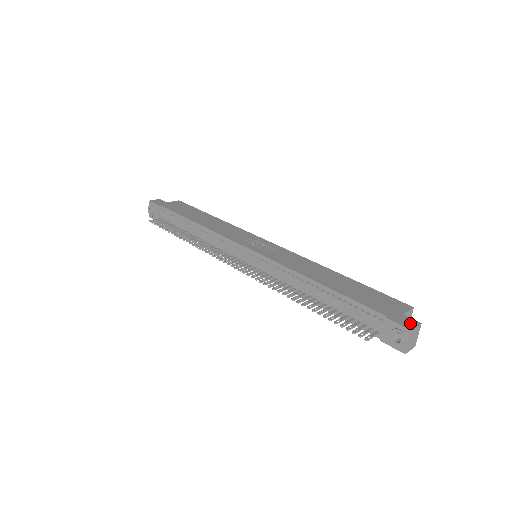
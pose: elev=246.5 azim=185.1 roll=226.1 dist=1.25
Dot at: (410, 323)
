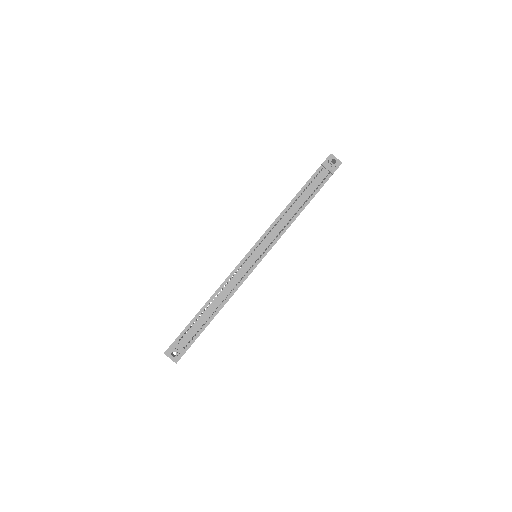
Dot at: occluded
